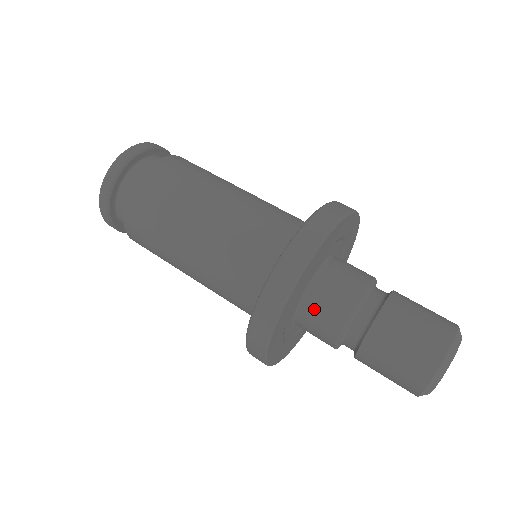
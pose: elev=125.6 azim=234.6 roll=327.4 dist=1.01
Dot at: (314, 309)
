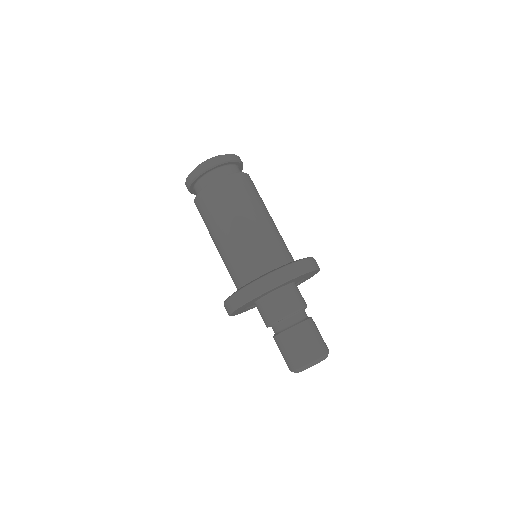
Dot at: (264, 307)
